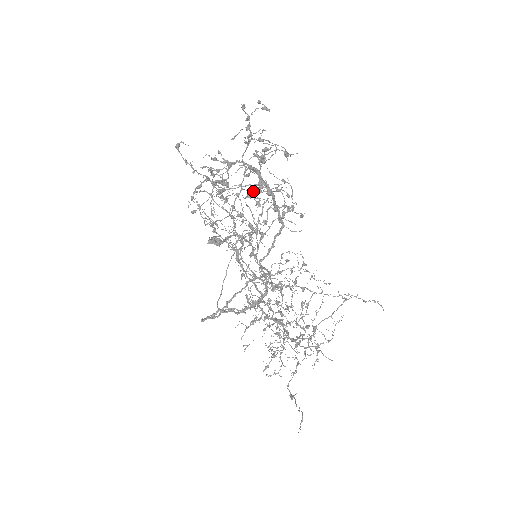
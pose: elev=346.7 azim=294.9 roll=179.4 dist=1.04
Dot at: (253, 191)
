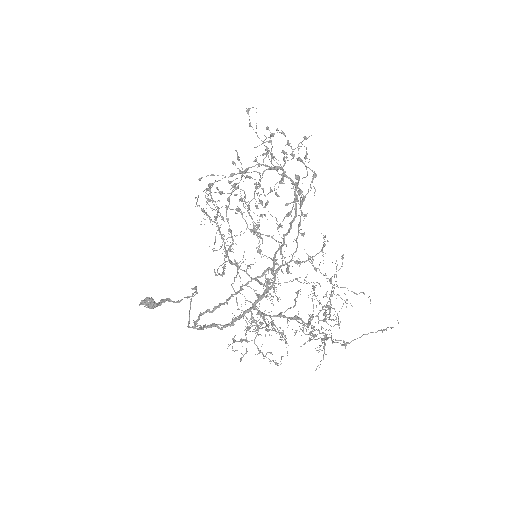
Dot at: occluded
